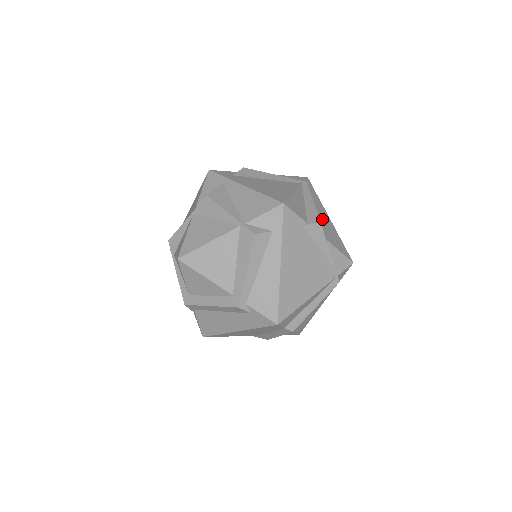
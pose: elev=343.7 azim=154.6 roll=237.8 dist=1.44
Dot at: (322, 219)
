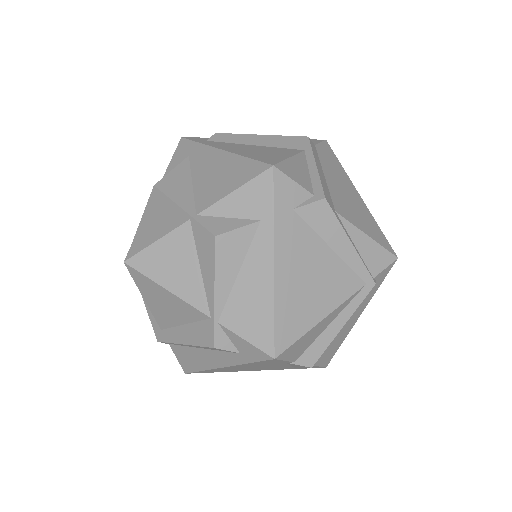
Dot at: occluded
